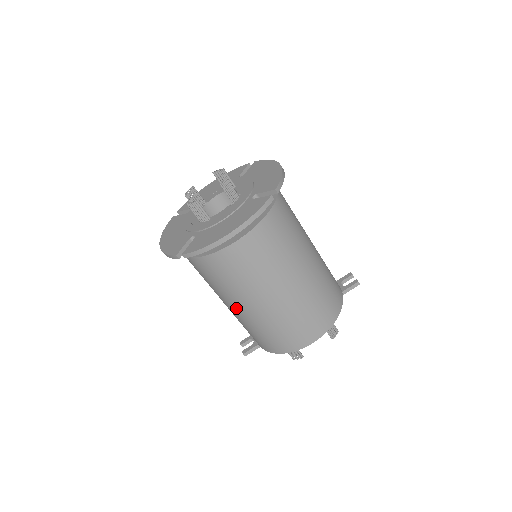
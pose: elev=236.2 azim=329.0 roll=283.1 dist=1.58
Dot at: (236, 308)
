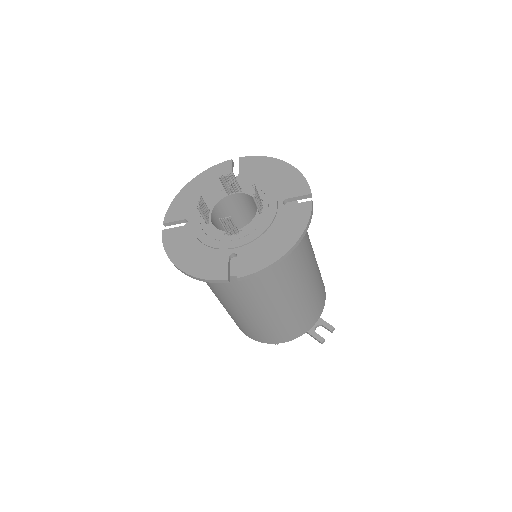
Dot at: occluded
